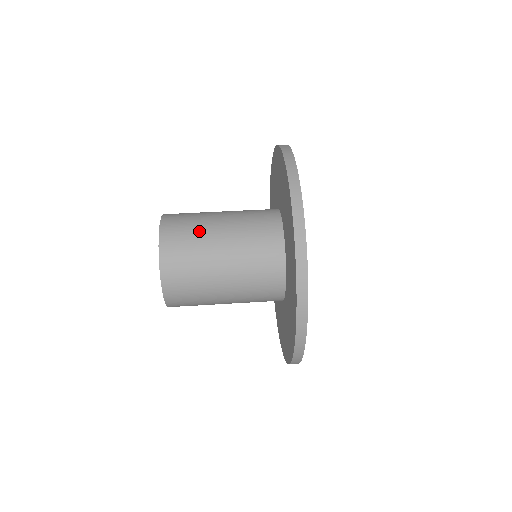
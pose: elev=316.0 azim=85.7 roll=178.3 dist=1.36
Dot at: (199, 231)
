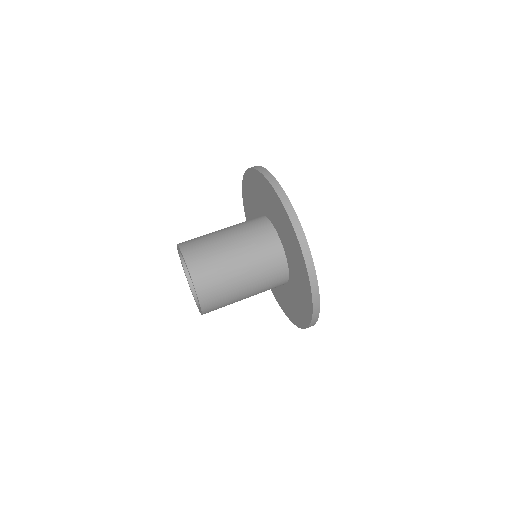
Dot at: (211, 243)
